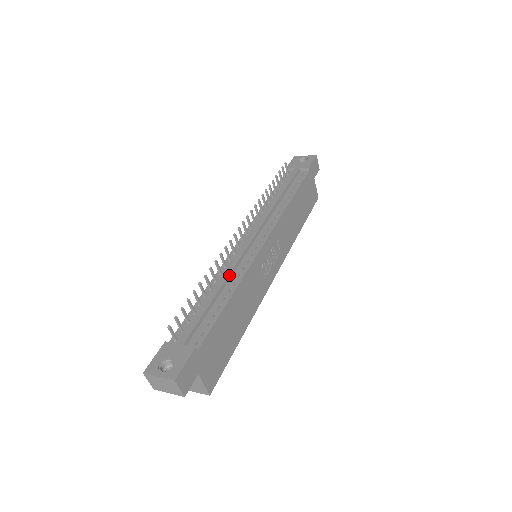
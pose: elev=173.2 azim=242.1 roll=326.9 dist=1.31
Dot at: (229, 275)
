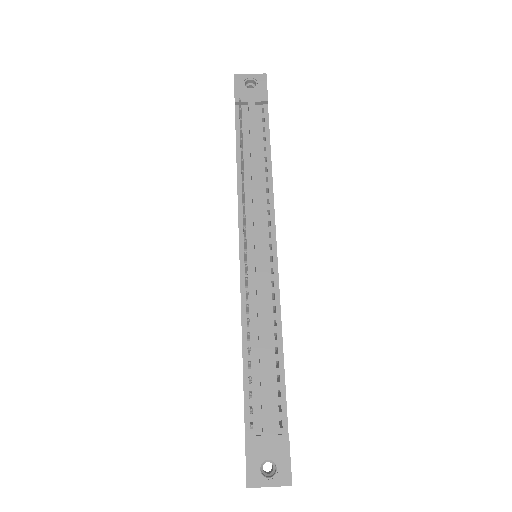
Dot at: (265, 315)
